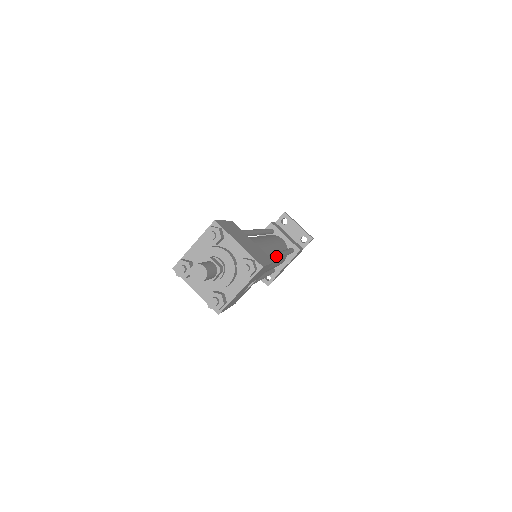
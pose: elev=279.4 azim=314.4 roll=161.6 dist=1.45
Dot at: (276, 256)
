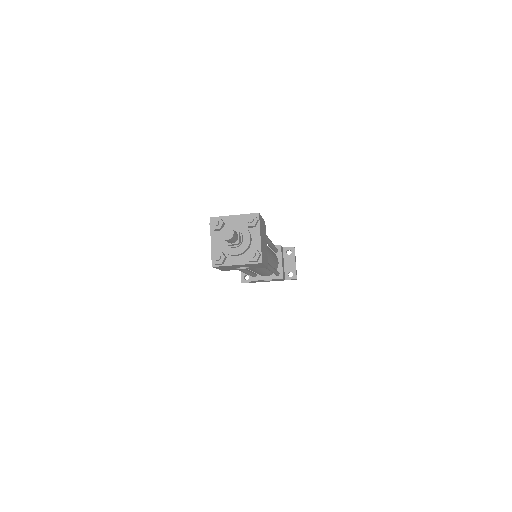
Dot at: (269, 266)
